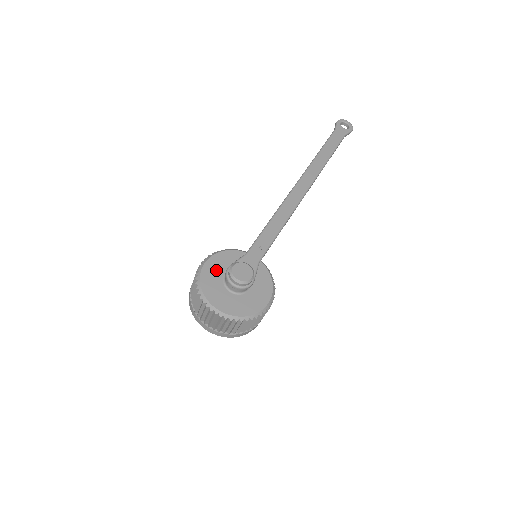
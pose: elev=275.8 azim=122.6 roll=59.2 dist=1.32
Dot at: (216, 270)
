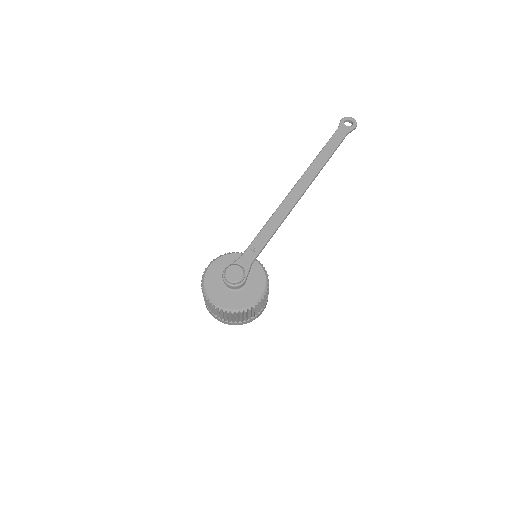
Dot at: (218, 272)
